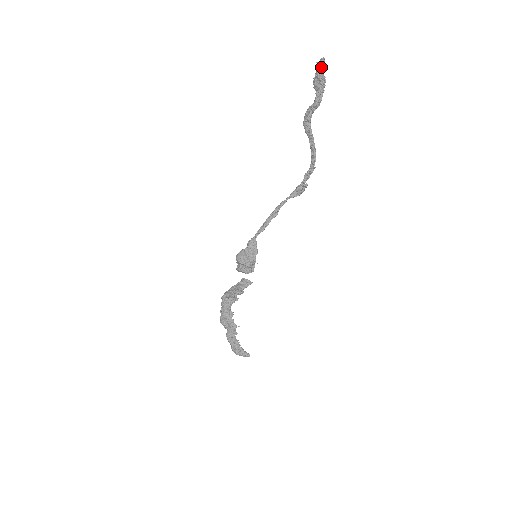
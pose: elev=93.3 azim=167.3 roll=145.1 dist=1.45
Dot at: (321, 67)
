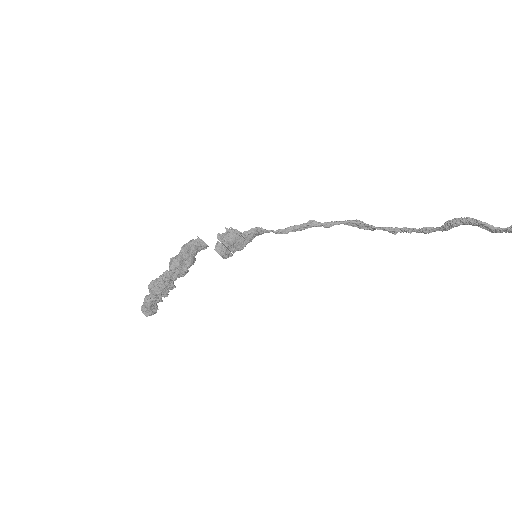
Dot at: out of frame
